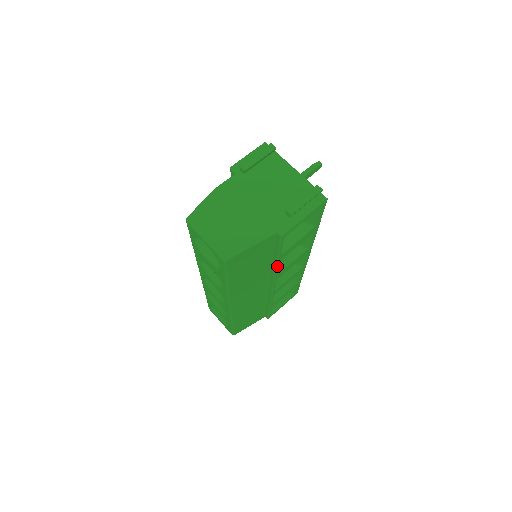
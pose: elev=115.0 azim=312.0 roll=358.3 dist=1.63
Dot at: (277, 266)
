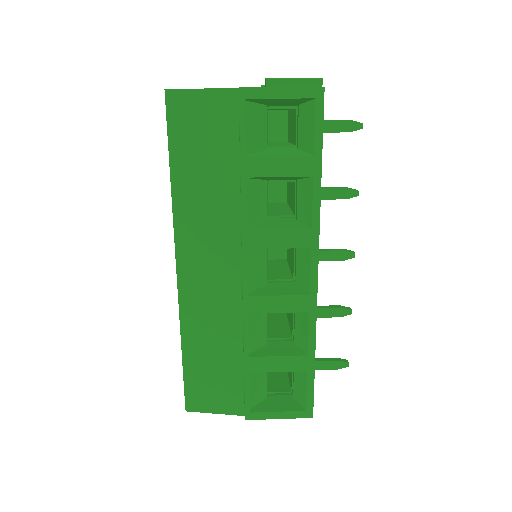
Dot at: (243, 192)
